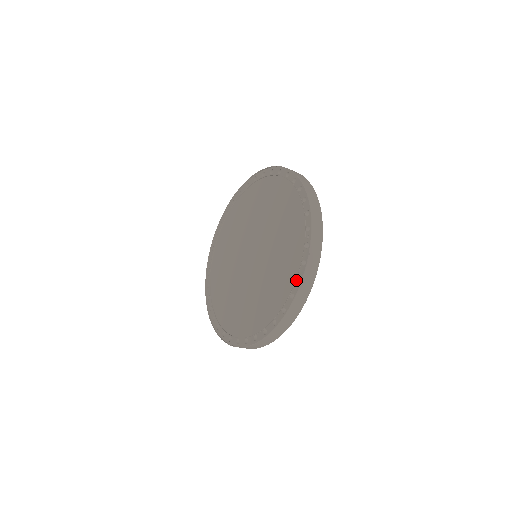
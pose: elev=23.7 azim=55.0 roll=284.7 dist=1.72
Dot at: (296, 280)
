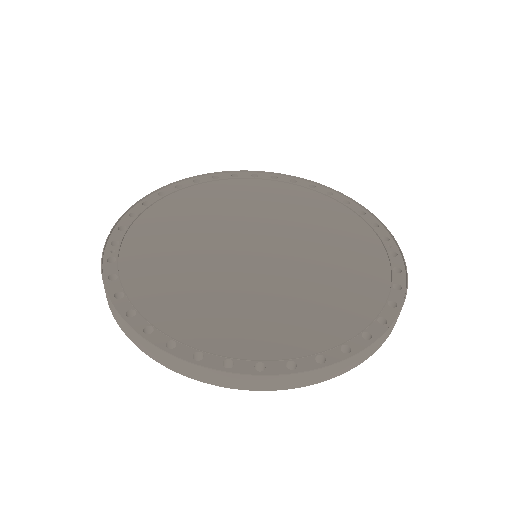
Dot at: (392, 286)
